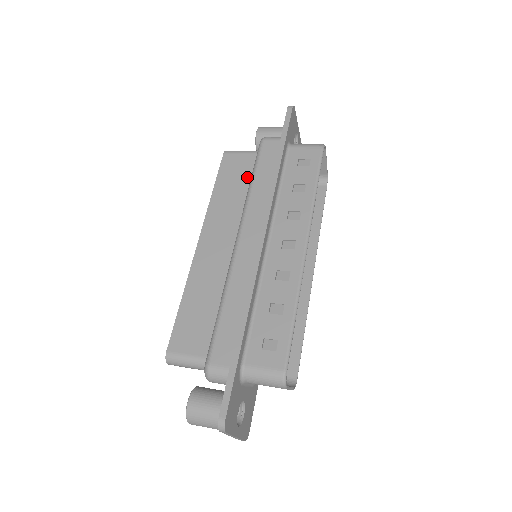
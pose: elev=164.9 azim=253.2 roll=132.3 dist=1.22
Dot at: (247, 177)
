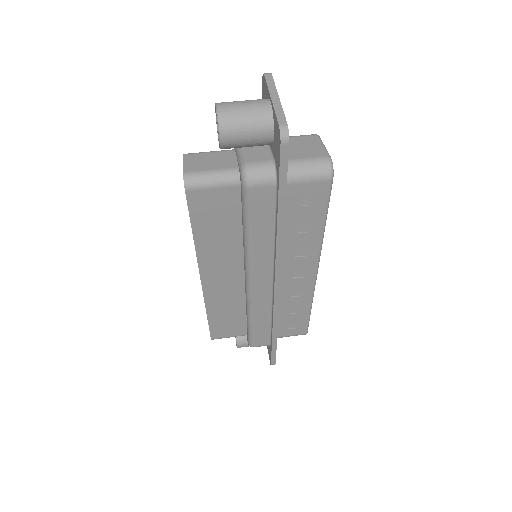
Dot at: (233, 217)
